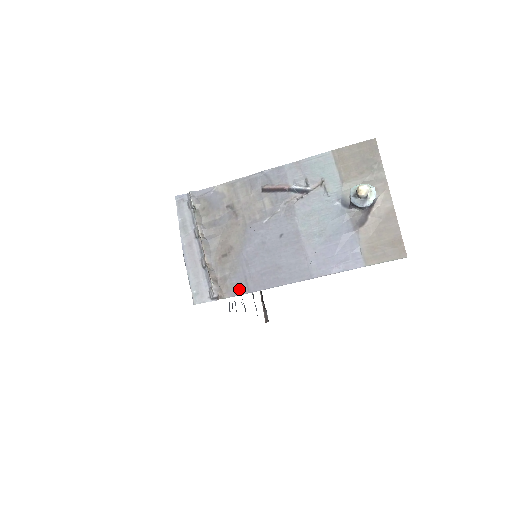
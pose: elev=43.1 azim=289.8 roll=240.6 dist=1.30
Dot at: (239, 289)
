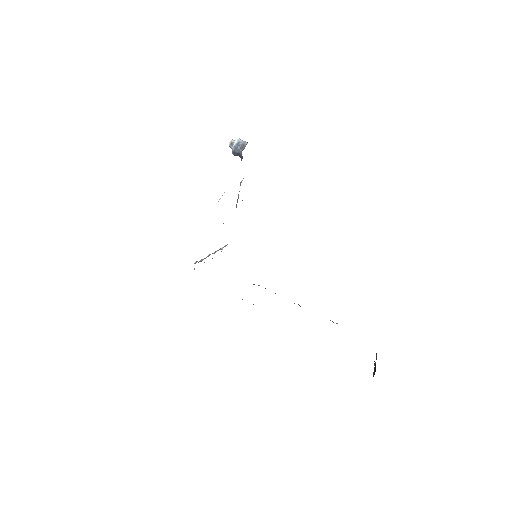
Dot at: occluded
